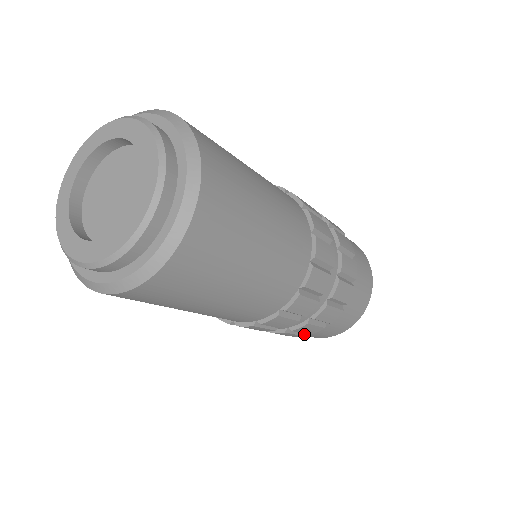
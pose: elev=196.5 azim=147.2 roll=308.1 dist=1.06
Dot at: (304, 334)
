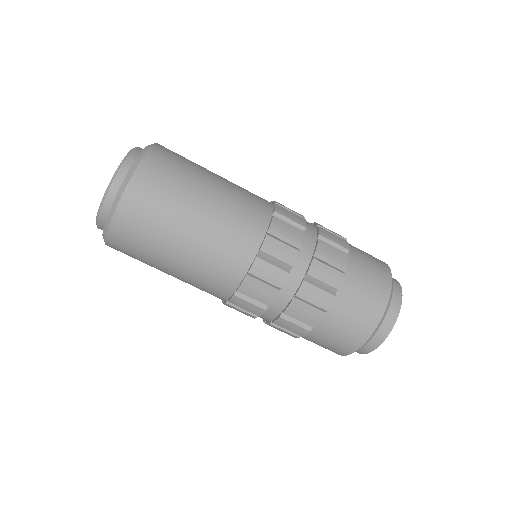
Dot at: (311, 341)
